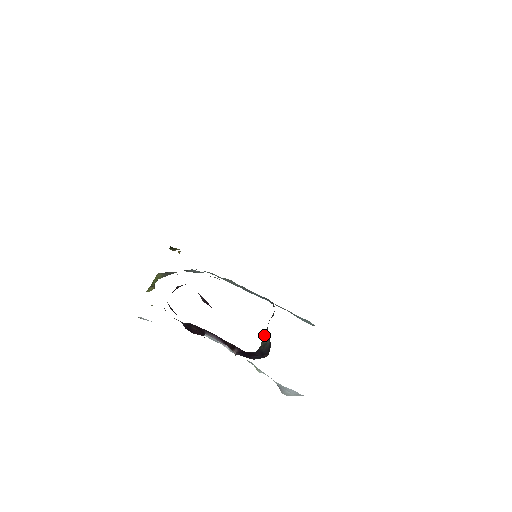
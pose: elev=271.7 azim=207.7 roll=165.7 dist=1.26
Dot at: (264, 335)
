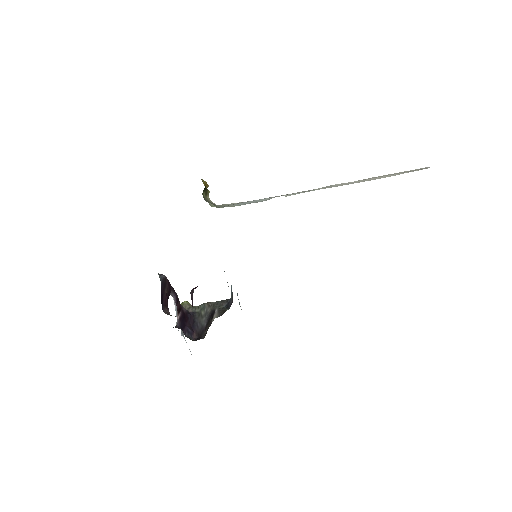
Dot at: (206, 306)
